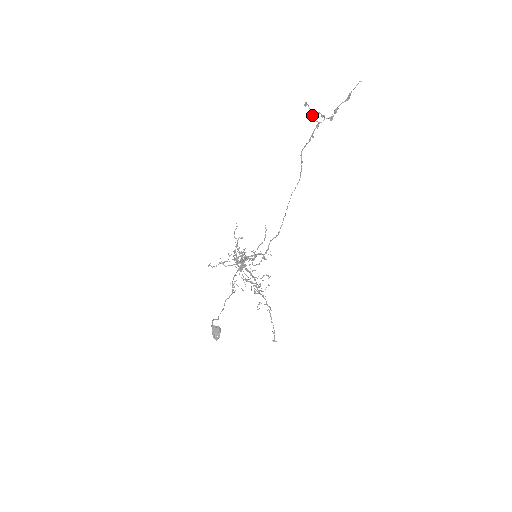
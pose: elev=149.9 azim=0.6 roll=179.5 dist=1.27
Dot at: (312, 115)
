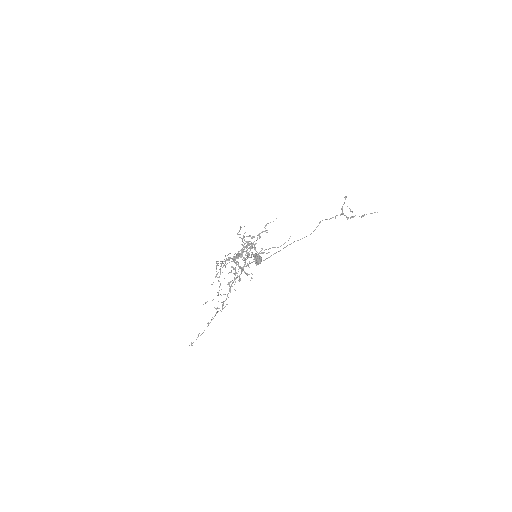
Dot at: occluded
